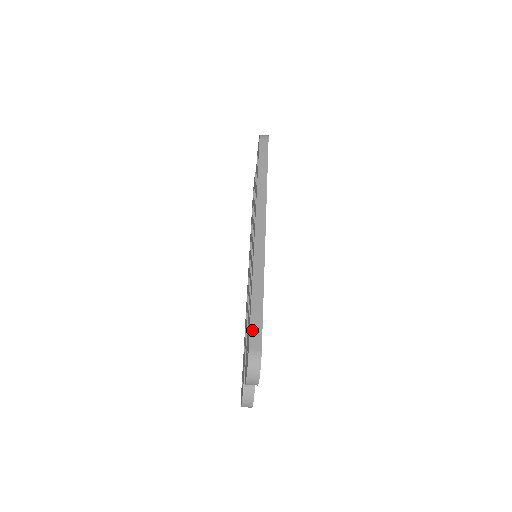
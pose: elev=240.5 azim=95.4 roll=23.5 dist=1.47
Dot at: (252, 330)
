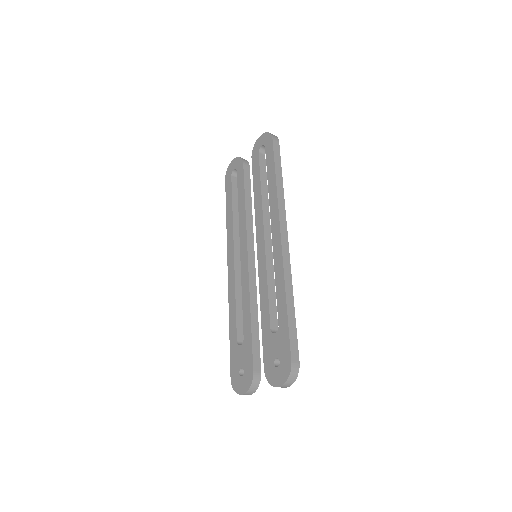
Dot at: (292, 344)
